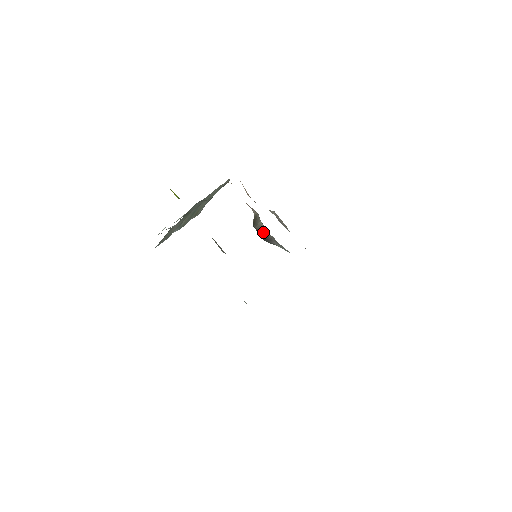
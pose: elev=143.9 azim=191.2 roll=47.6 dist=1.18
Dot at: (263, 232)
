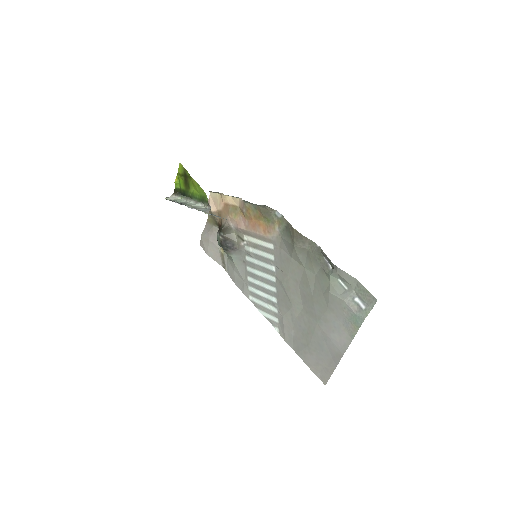
Dot at: (231, 241)
